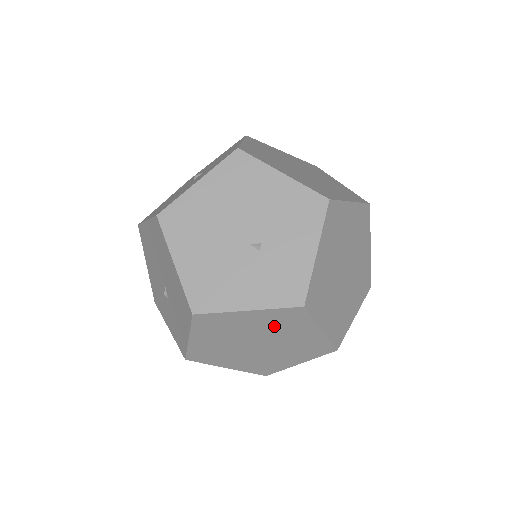
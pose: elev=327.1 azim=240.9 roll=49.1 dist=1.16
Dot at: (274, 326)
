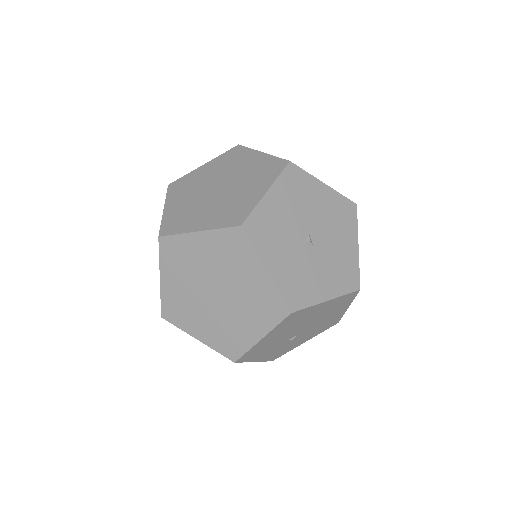
Dot at: (225, 167)
